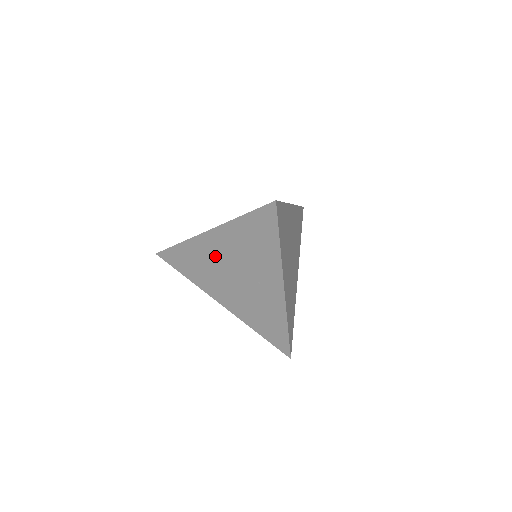
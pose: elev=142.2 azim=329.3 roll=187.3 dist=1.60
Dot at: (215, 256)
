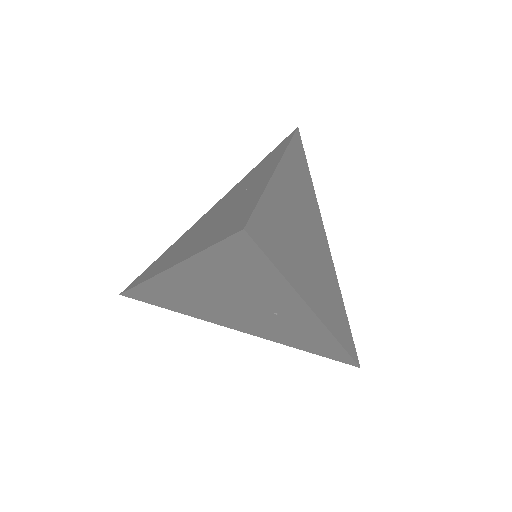
Dot at: (195, 293)
